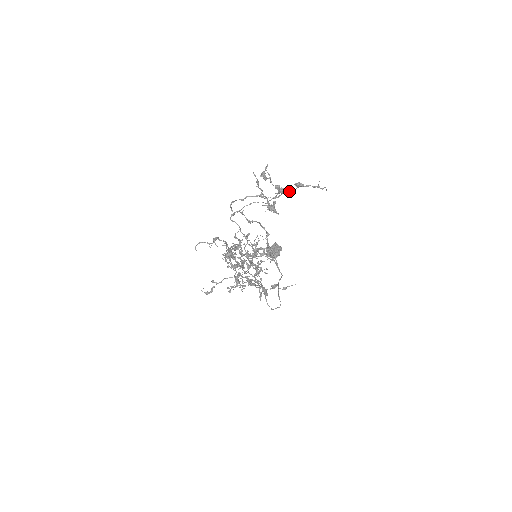
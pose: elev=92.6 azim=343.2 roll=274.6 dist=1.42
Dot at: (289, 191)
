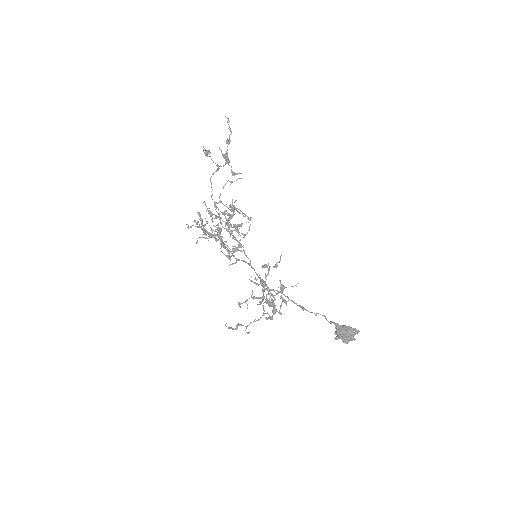
Dot at: (227, 150)
